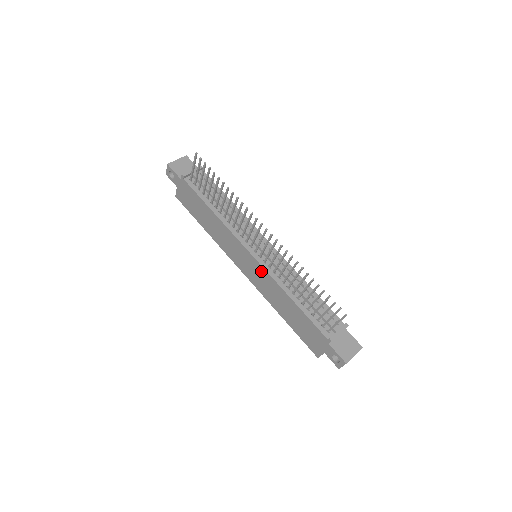
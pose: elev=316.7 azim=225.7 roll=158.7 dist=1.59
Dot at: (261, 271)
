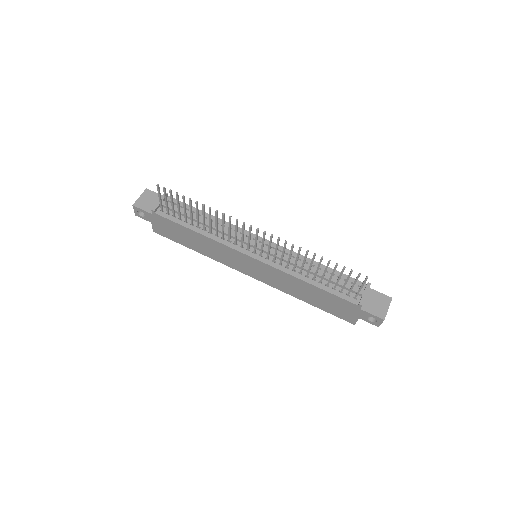
Dot at: (268, 269)
